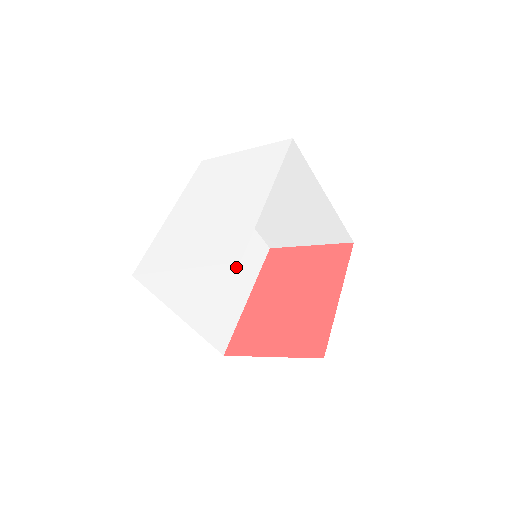
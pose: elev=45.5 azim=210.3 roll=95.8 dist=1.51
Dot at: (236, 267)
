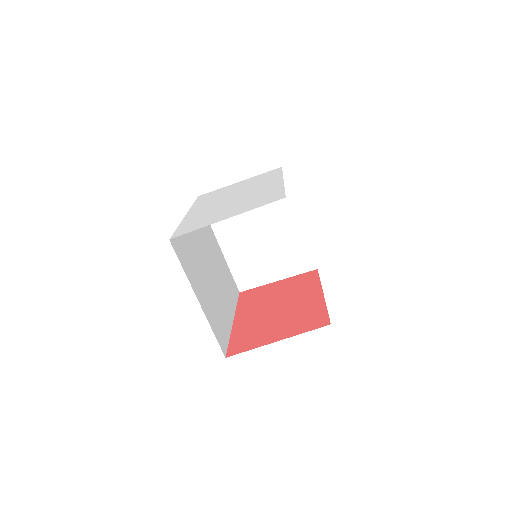
Dot at: (223, 289)
